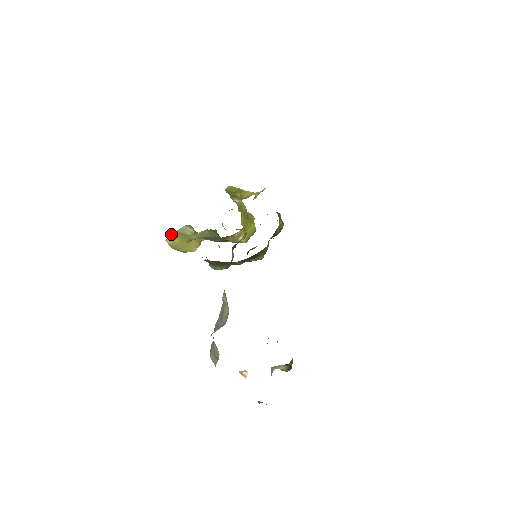
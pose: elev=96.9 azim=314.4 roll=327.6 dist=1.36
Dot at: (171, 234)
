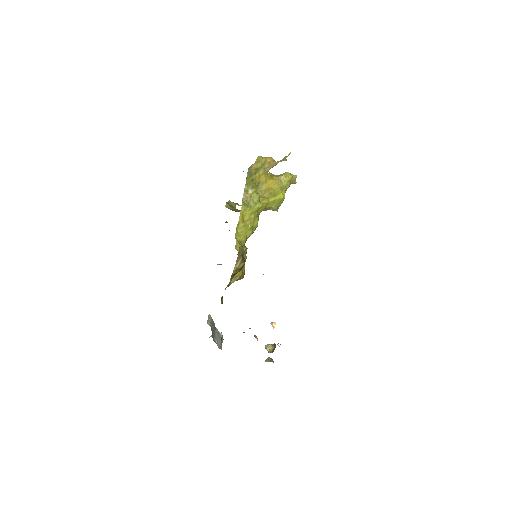
Dot at: (226, 203)
